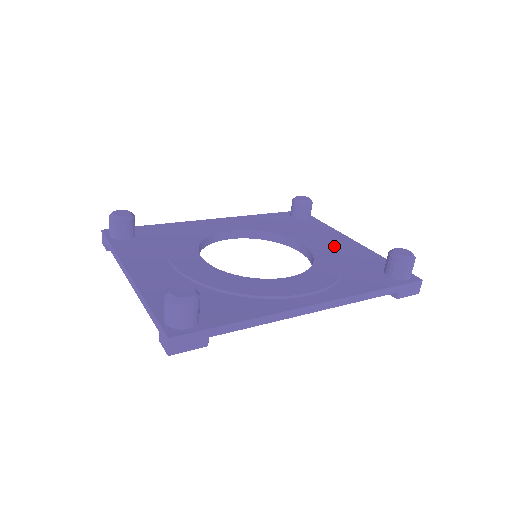
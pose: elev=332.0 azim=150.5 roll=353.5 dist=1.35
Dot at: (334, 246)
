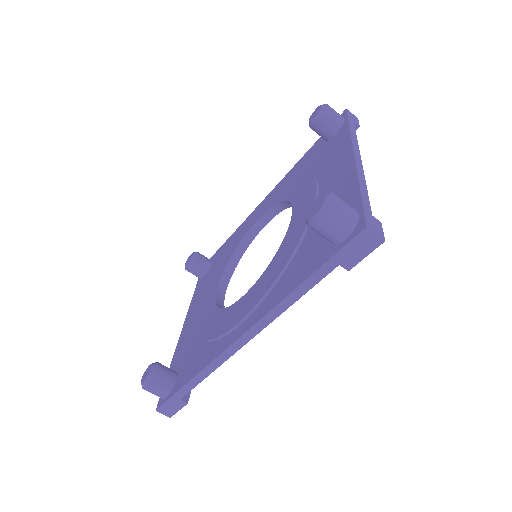
Dot at: (322, 190)
